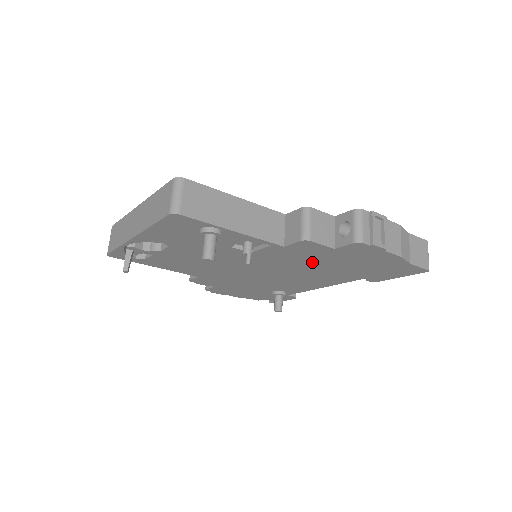
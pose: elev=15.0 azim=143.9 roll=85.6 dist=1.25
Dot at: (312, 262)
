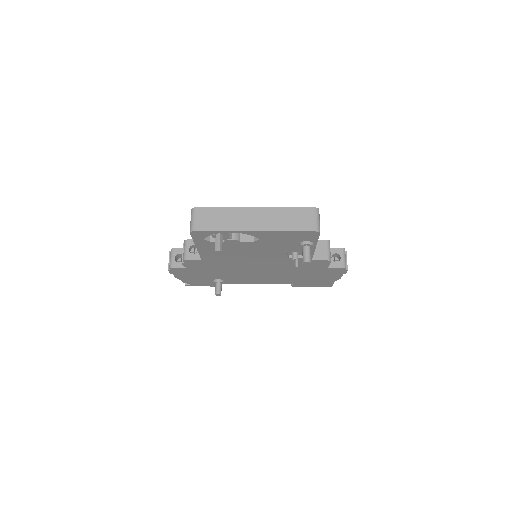
Dot at: (298, 270)
